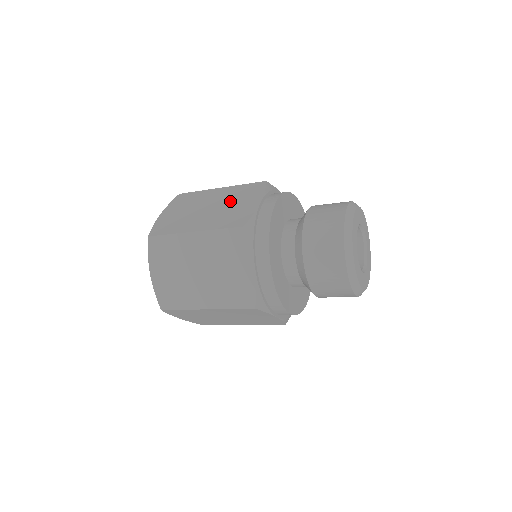
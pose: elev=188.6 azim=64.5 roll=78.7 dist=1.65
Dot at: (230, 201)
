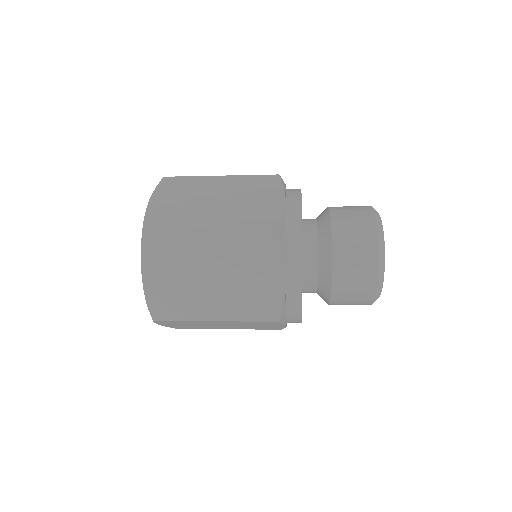
Dot at: (243, 196)
